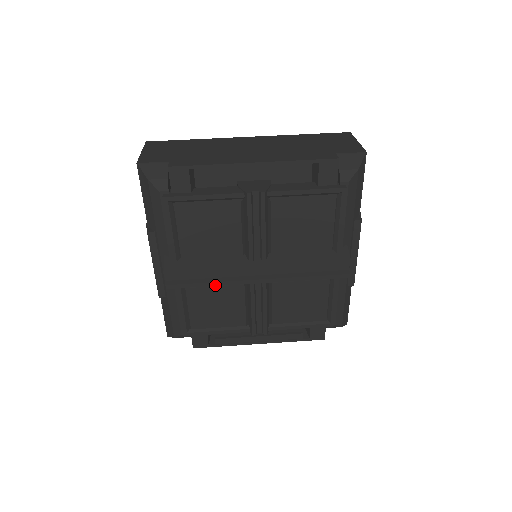
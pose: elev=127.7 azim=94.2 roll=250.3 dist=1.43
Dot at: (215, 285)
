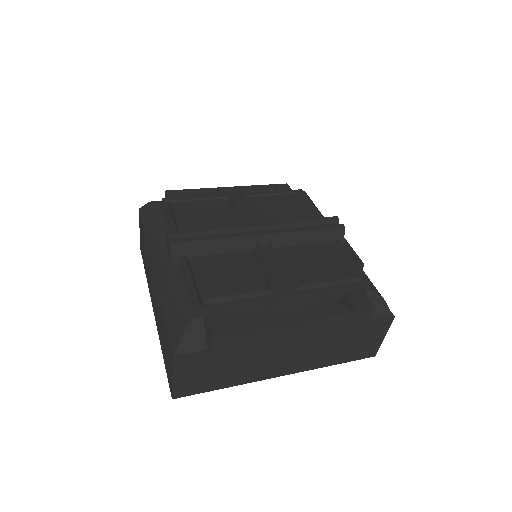
Dot at: (221, 238)
